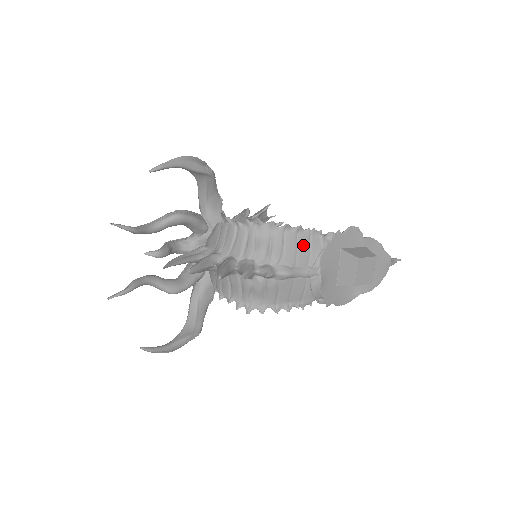
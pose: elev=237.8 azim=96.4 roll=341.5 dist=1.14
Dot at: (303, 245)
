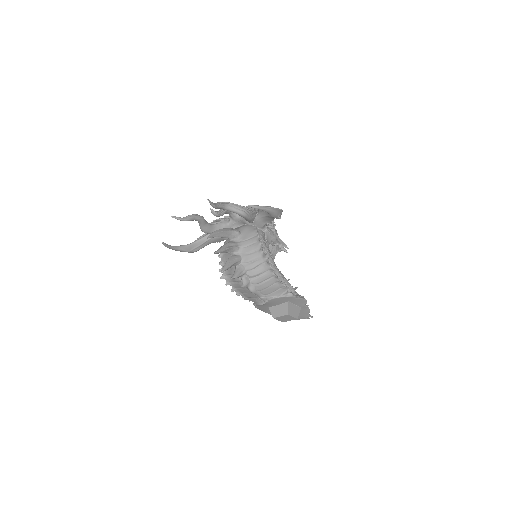
Dot at: (274, 288)
